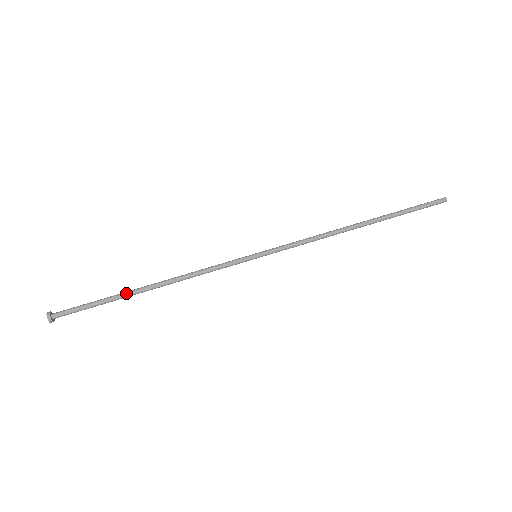
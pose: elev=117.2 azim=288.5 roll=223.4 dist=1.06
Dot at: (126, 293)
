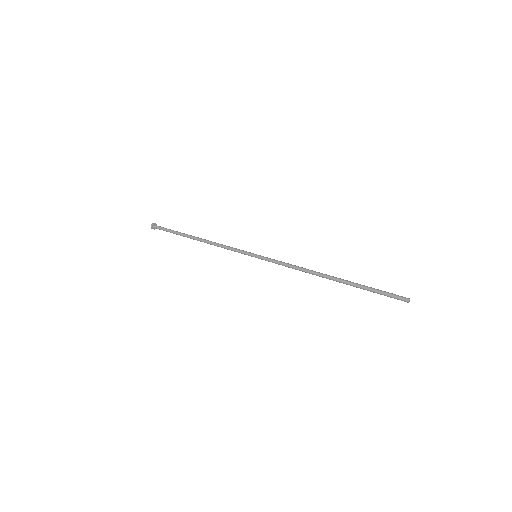
Dot at: (187, 234)
